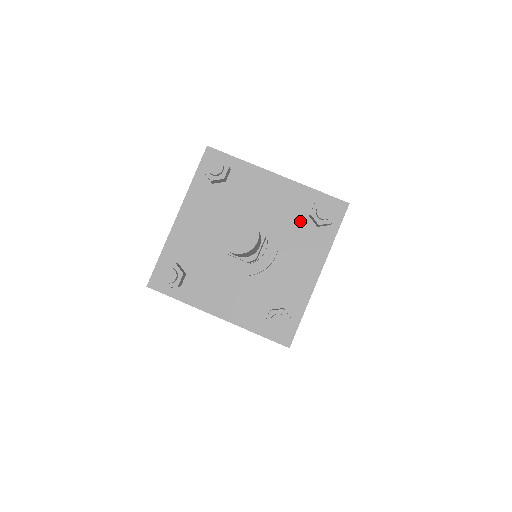
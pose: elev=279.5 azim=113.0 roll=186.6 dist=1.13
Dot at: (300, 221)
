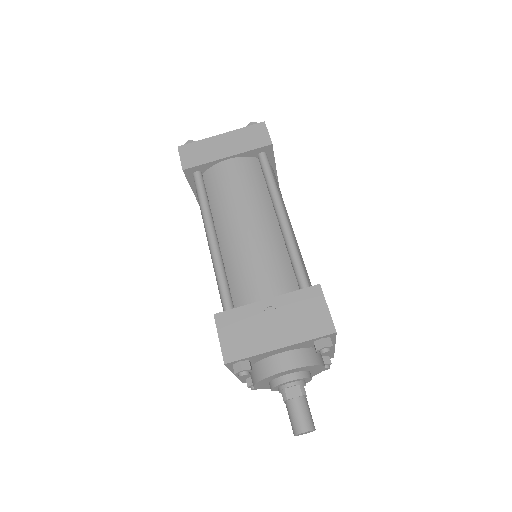
Dot at: (309, 347)
